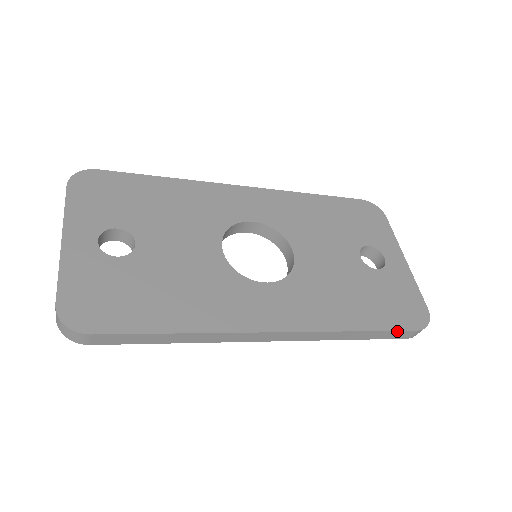
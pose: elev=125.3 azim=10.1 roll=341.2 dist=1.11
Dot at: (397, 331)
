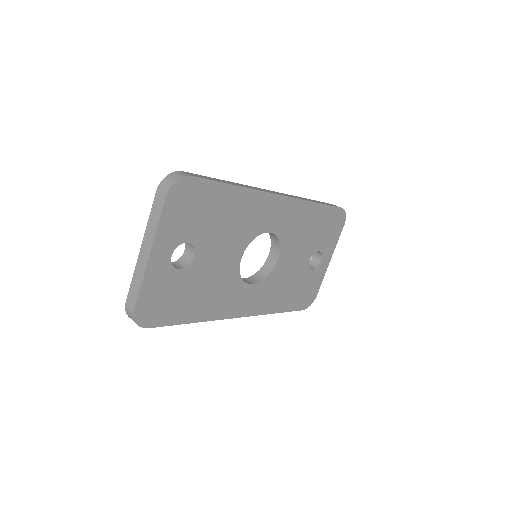
Dot at: occluded
